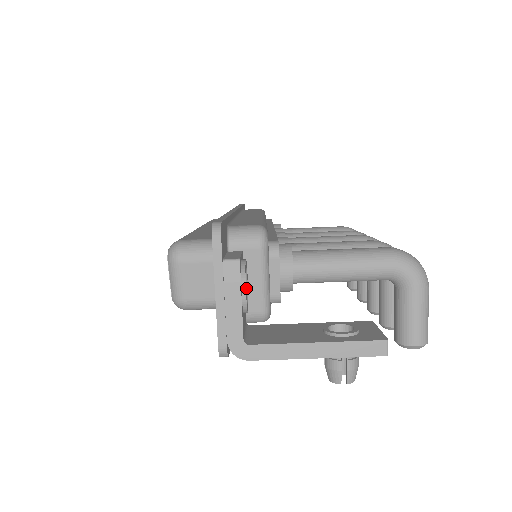
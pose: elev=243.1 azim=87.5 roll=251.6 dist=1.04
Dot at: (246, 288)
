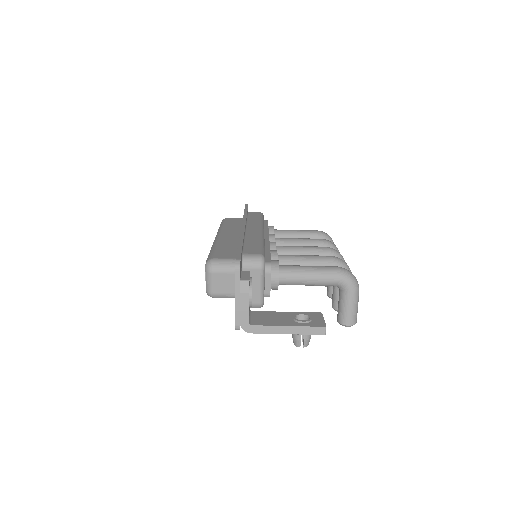
Dot at: occluded
